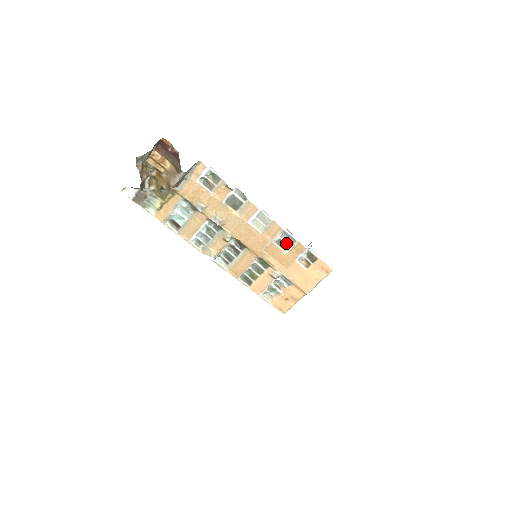
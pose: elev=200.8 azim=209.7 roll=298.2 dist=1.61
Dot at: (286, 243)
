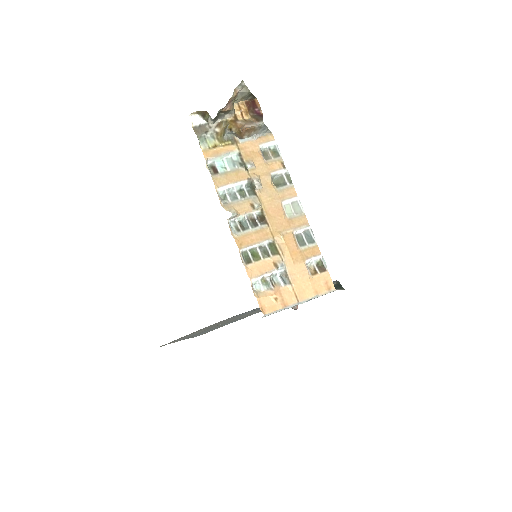
Dot at: (305, 240)
